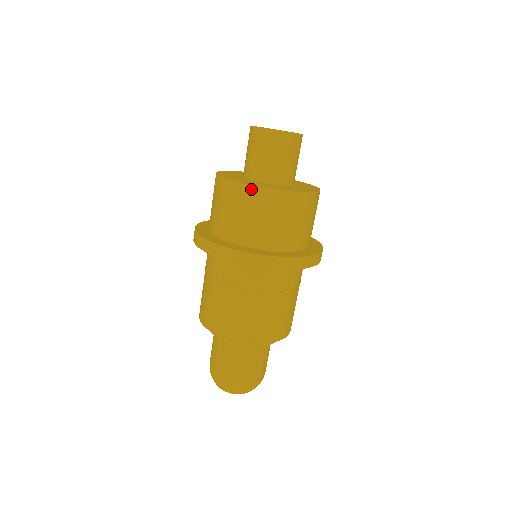
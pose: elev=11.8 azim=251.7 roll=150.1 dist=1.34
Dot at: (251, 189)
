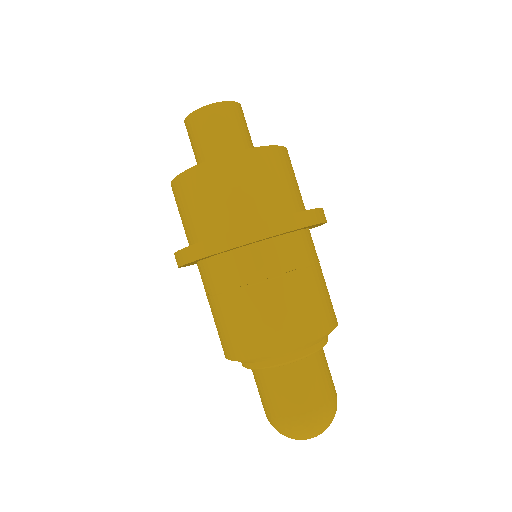
Dot at: (269, 150)
